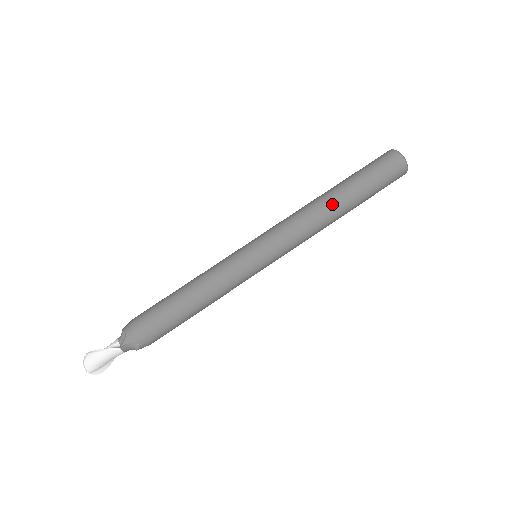
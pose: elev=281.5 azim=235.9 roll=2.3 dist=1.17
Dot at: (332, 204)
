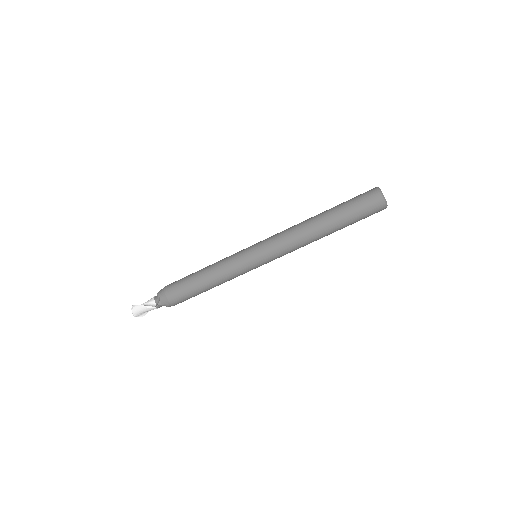
Dot at: (318, 230)
